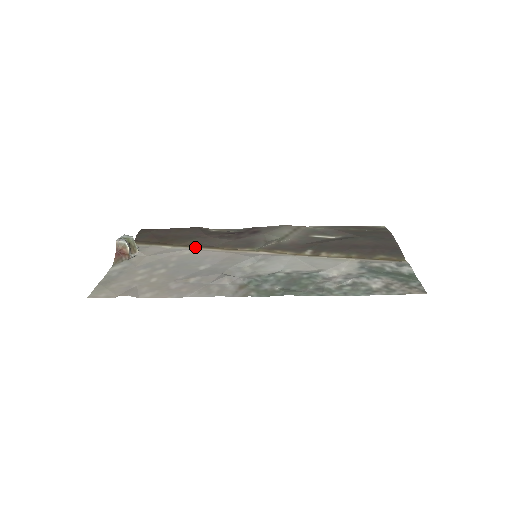
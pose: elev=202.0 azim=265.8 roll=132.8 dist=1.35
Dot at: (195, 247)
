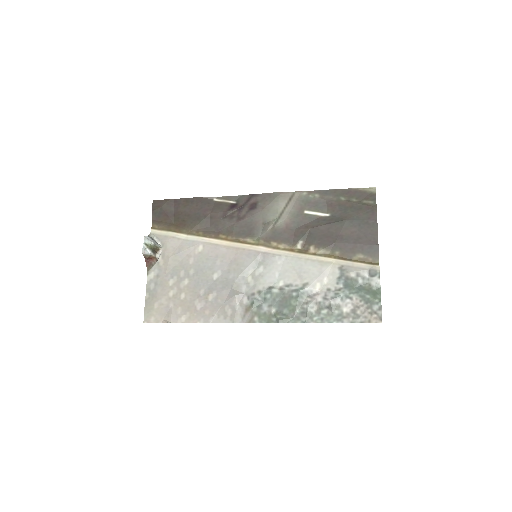
Dot at: (205, 236)
